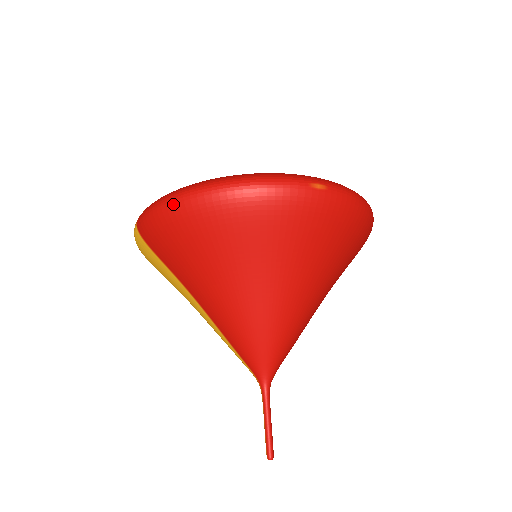
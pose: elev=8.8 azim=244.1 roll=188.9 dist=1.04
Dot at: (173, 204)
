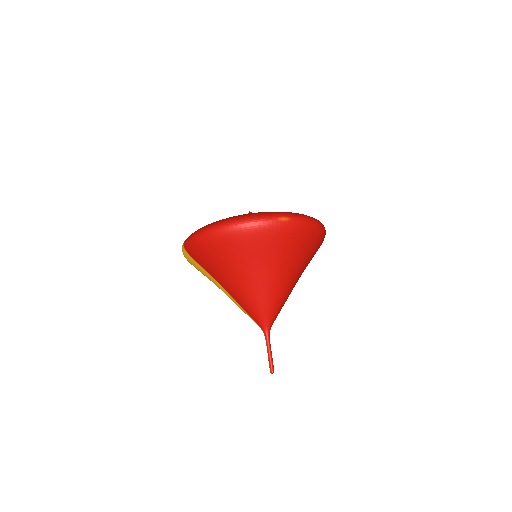
Dot at: (204, 235)
